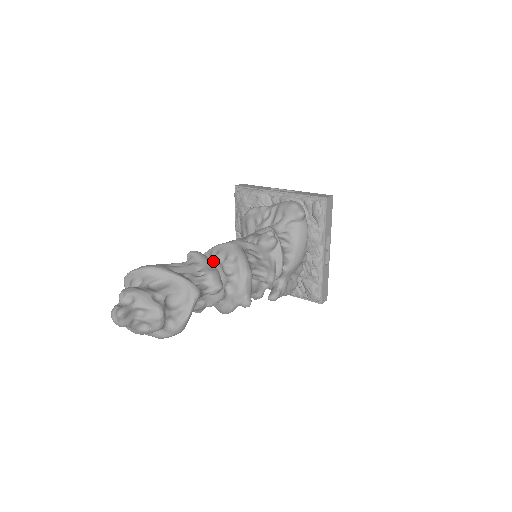
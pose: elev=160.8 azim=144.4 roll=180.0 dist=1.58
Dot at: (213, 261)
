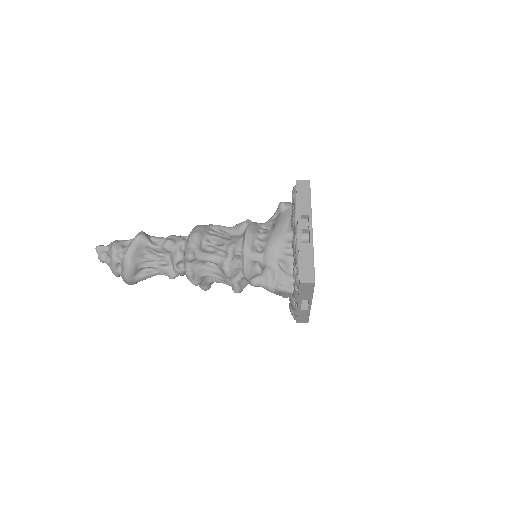
Dot at: occluded
